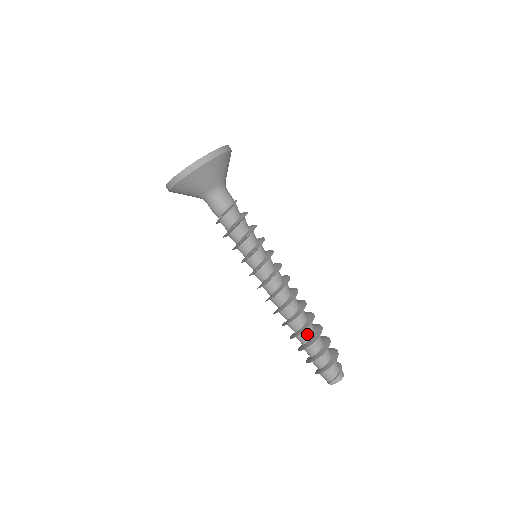
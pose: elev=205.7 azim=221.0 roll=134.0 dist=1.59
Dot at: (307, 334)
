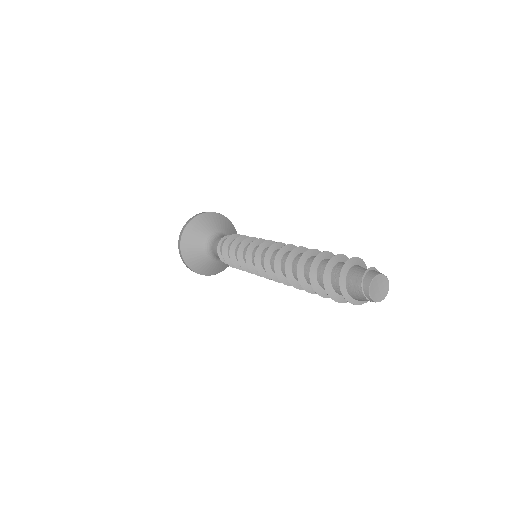
Dot at: (309, 269)
